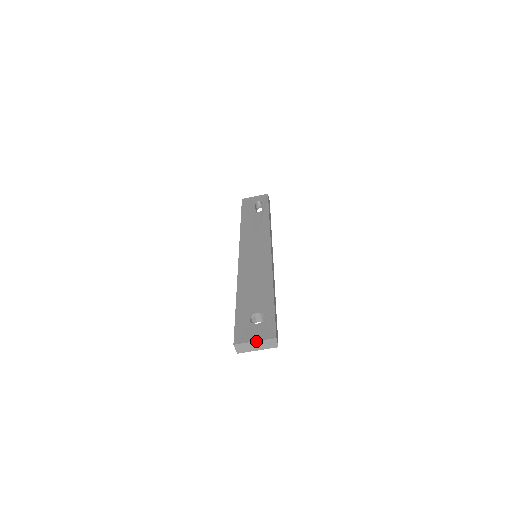
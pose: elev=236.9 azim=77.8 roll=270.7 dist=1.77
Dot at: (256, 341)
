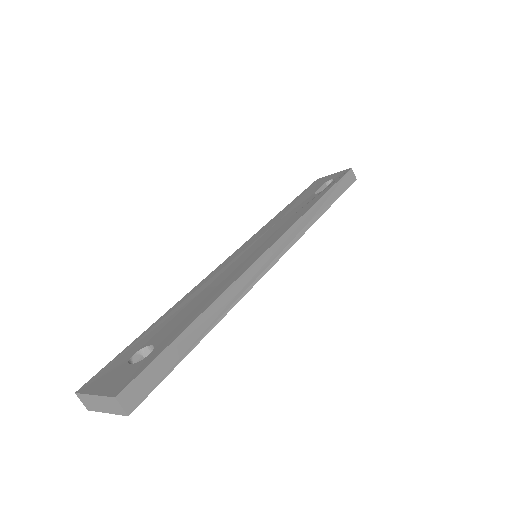
Dot at: (95, 395)
